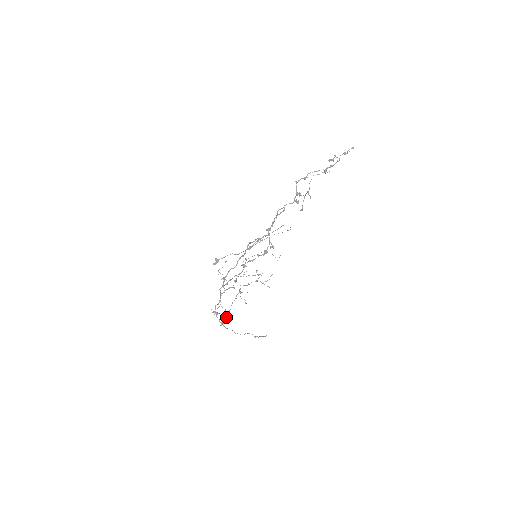
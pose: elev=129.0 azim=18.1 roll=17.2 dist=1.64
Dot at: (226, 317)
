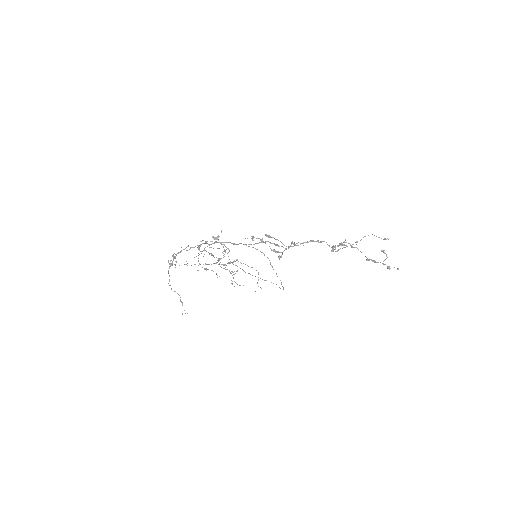
Dot at: occluded
